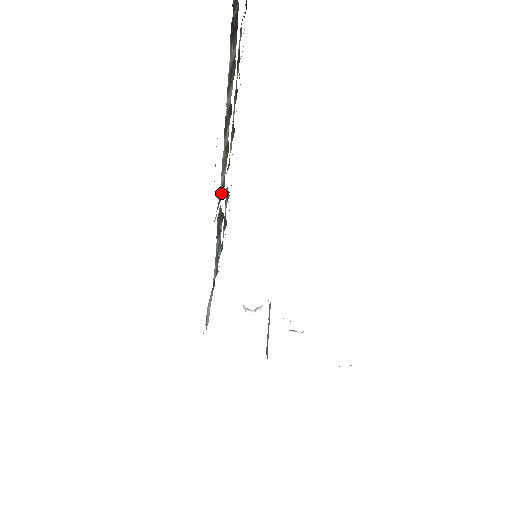
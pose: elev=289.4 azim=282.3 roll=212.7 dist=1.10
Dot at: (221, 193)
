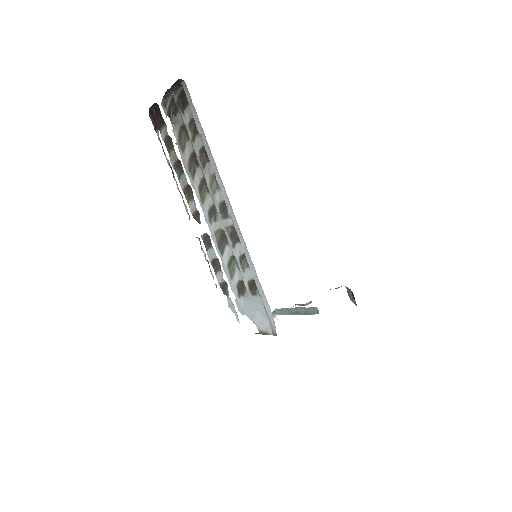
Dot at: (222, 205)
